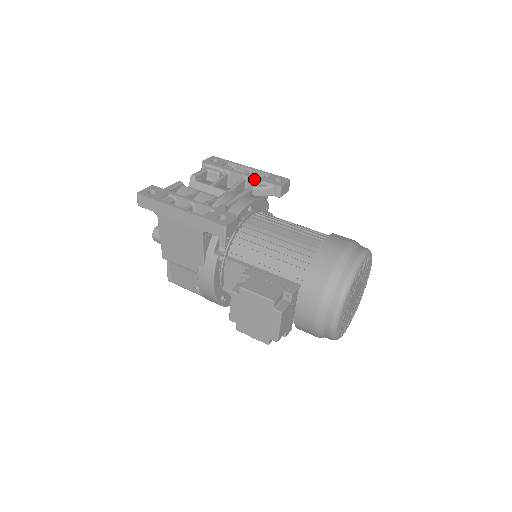
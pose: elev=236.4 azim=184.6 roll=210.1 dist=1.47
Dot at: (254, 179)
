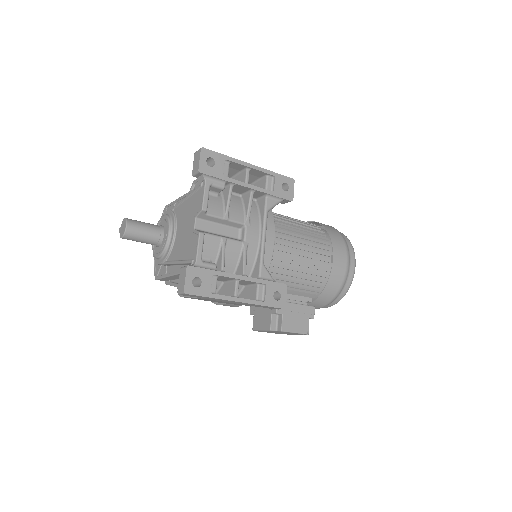
Dot at: (265, 193)
